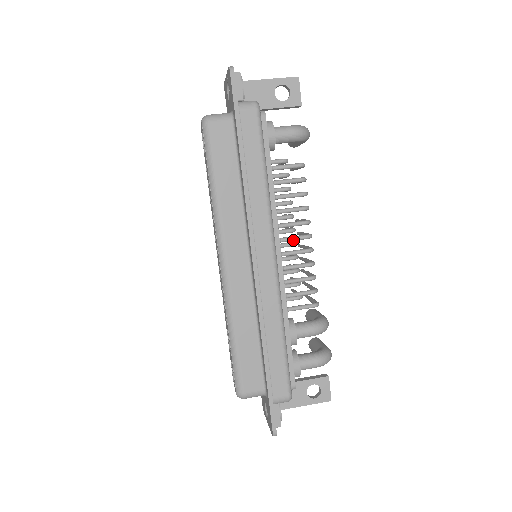
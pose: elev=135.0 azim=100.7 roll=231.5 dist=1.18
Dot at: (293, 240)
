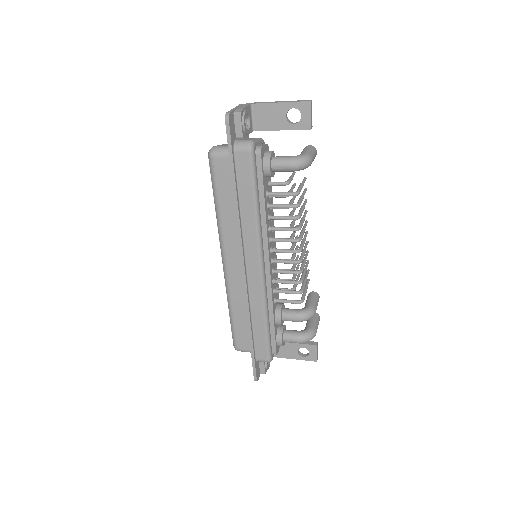
Dot at: (283, 252)
